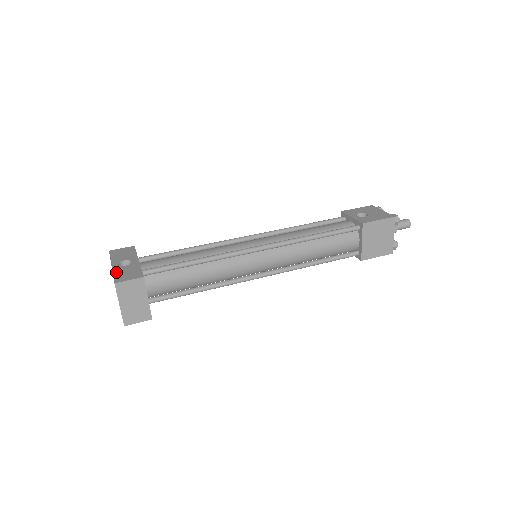
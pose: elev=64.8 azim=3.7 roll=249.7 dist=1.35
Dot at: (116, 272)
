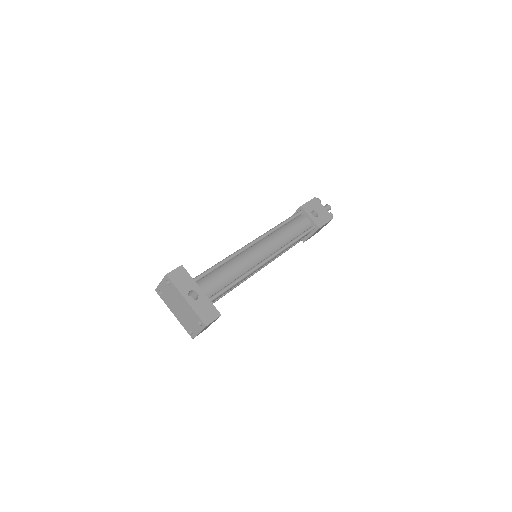
Dot at: (197, 310)
